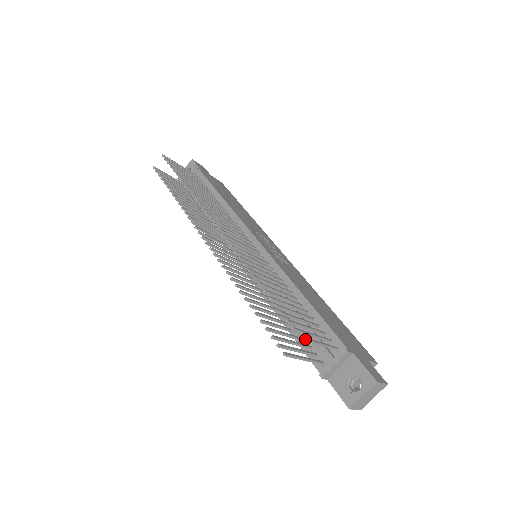
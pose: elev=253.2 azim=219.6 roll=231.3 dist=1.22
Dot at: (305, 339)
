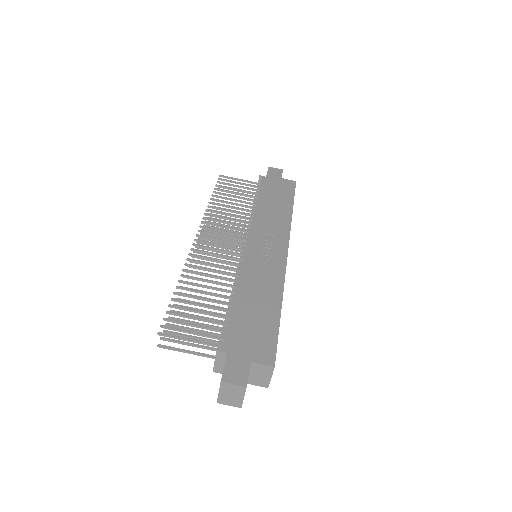
Dot at: (165, 335)
